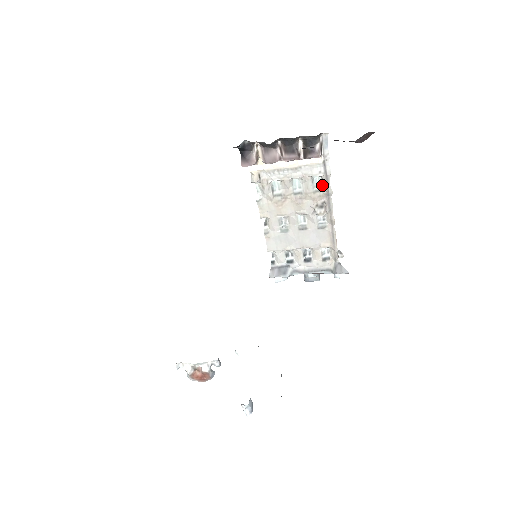
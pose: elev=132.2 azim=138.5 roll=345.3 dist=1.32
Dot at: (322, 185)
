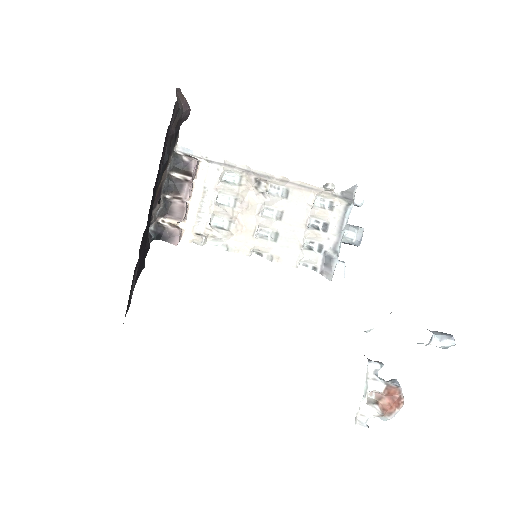
Dot at: (235, 174)
